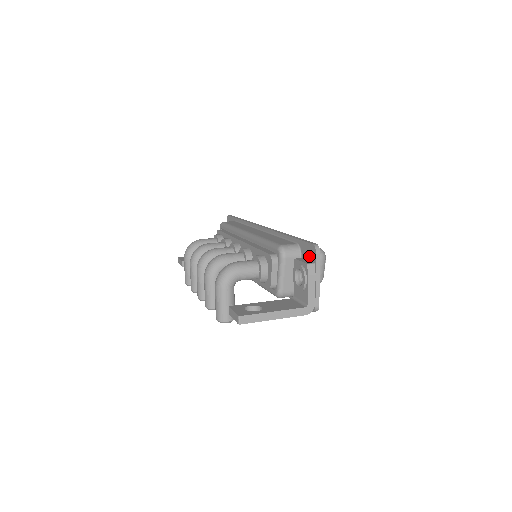
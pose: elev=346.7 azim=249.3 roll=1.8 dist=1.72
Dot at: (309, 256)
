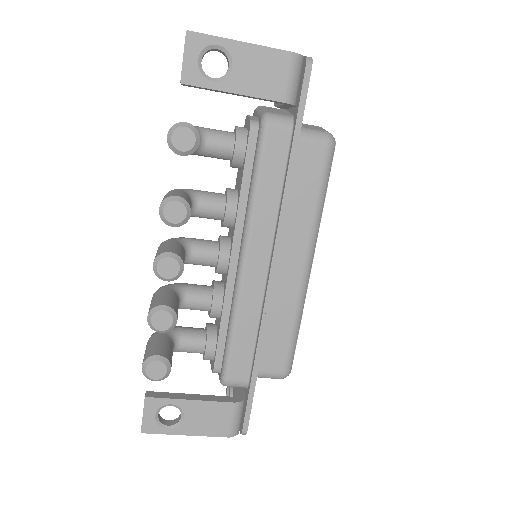
Dot at: occluded
